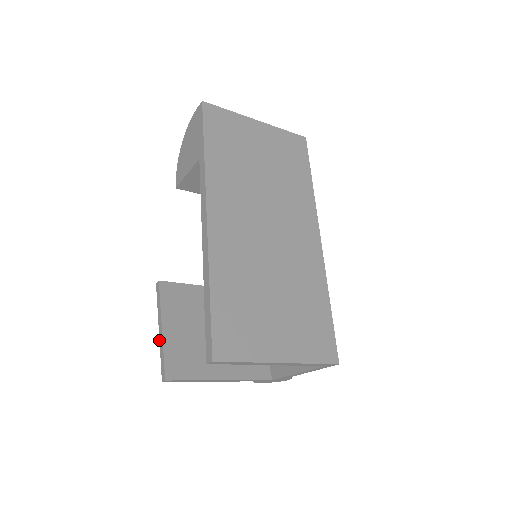
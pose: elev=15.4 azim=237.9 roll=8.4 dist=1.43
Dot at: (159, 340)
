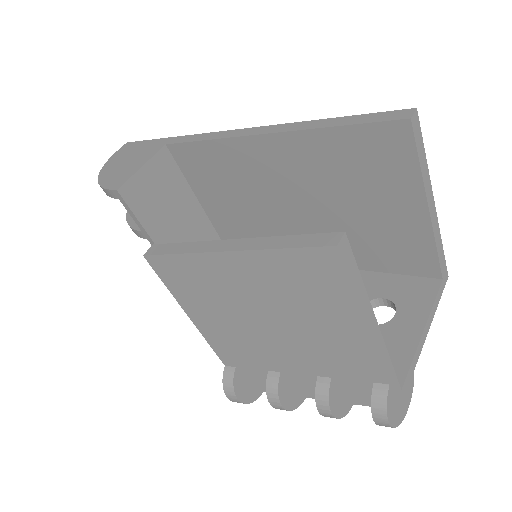
Dot at: (248, 249)
